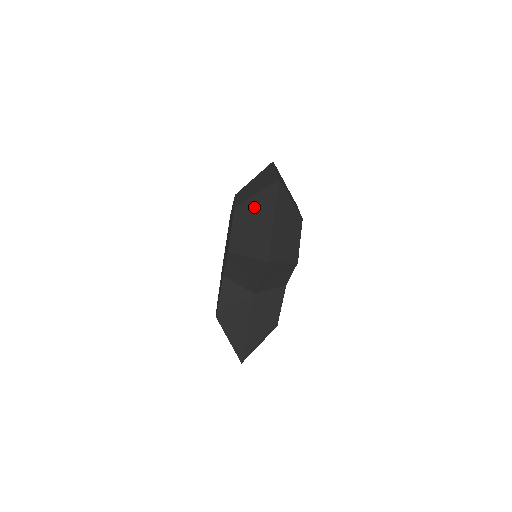
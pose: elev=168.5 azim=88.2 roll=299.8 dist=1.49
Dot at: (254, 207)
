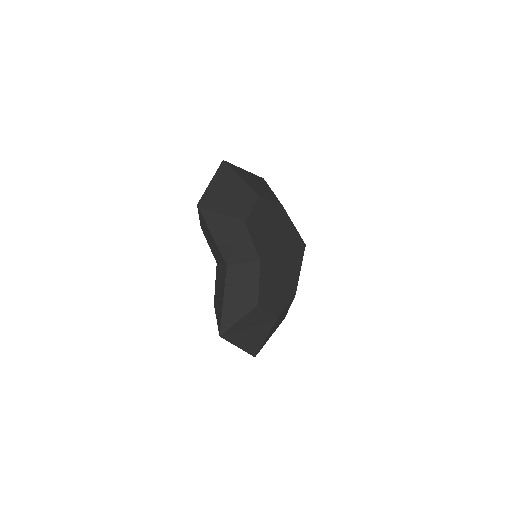
Dot at: occluded
